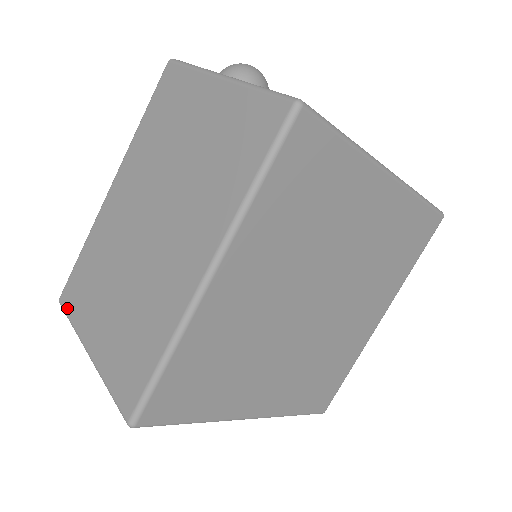
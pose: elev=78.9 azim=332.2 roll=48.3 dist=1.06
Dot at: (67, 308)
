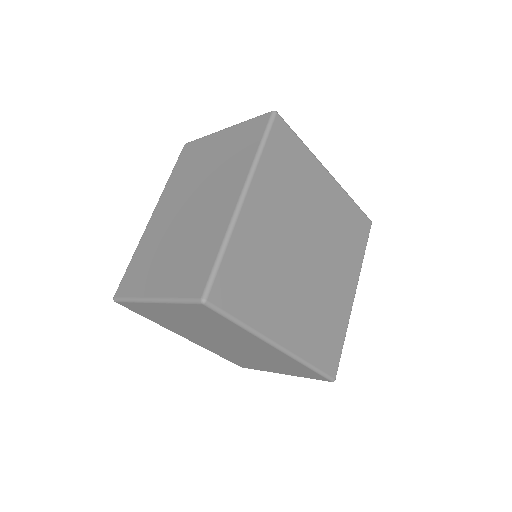
Dot at: (124, 294)
